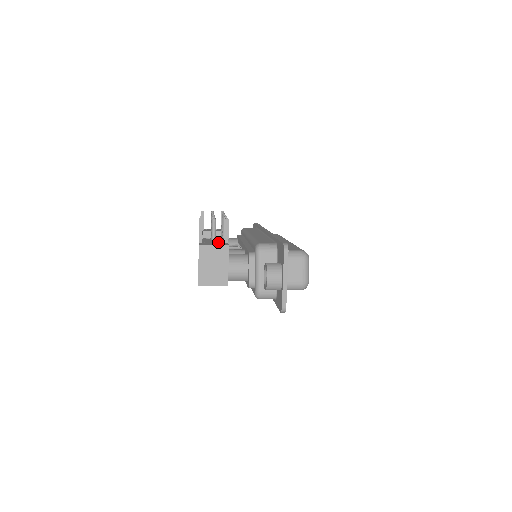
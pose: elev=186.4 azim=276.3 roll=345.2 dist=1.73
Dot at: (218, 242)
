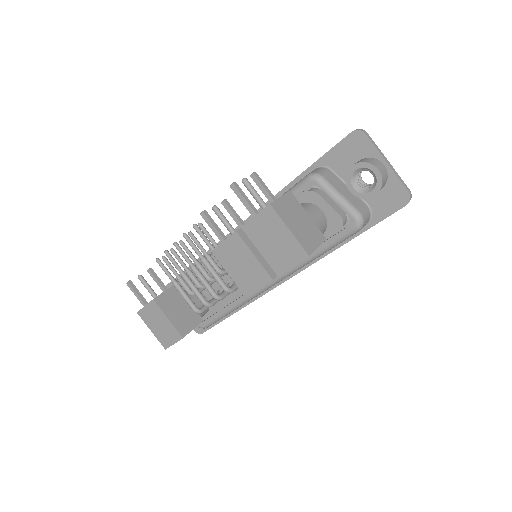
Dot at: occluded
